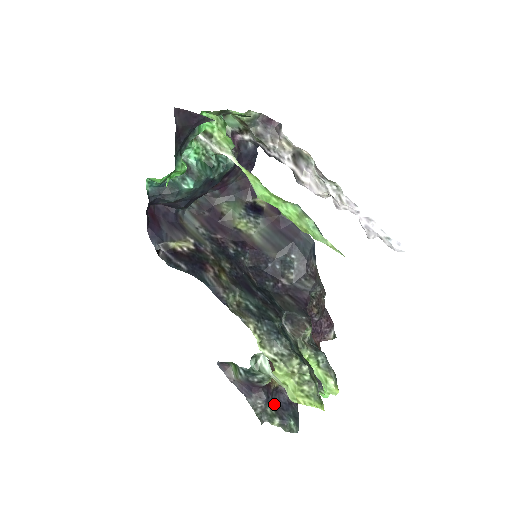
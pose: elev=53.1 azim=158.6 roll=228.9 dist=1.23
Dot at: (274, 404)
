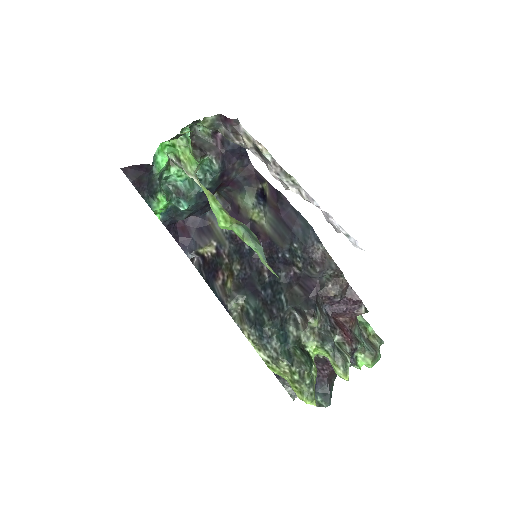
Dot at: occluded
